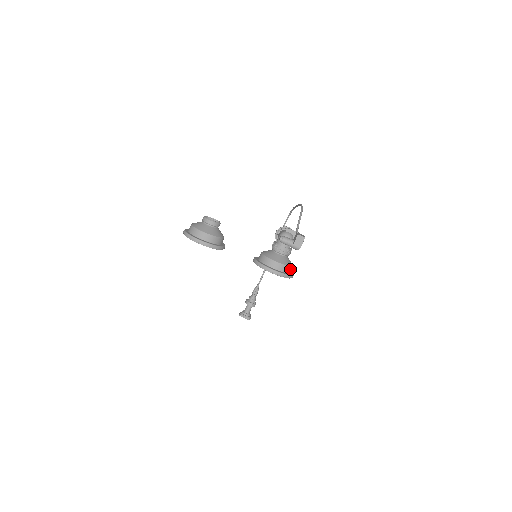
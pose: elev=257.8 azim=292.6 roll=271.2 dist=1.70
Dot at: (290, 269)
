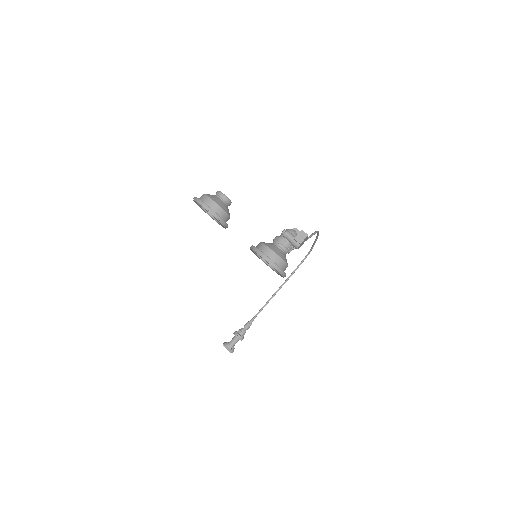
Dot at: (283, 265)
